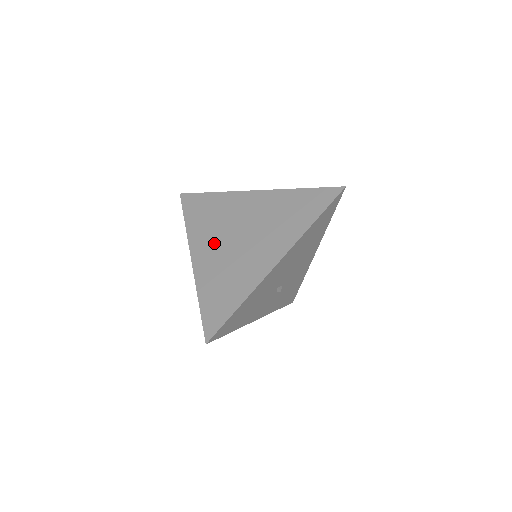
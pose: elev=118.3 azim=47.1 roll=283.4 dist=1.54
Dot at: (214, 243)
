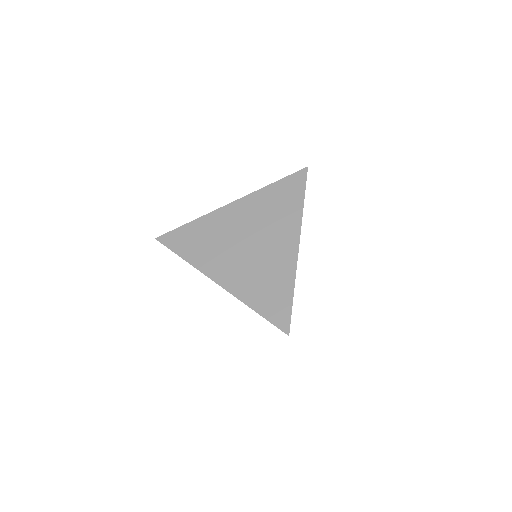
Dot at: (228, 260)
